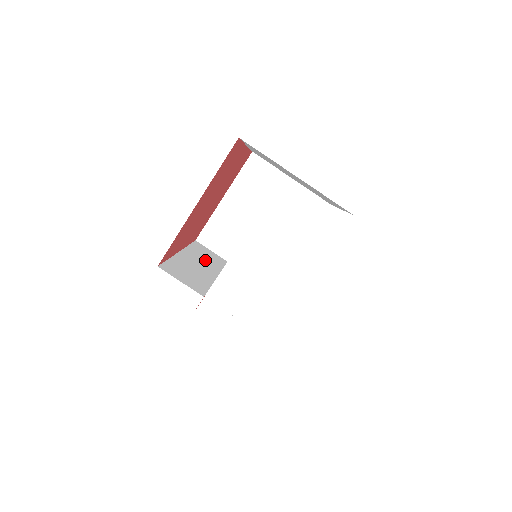
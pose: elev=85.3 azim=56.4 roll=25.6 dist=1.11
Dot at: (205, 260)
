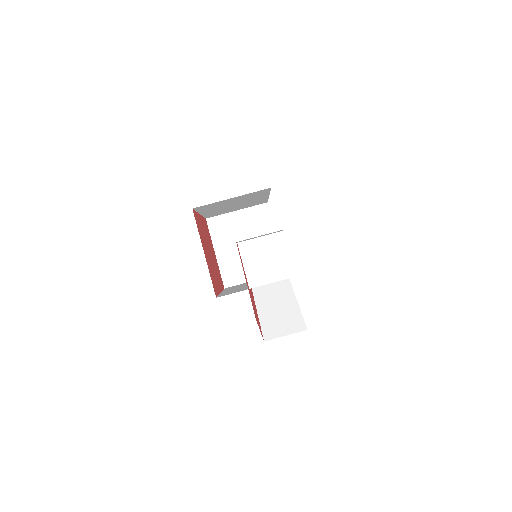
Dot at: occluded
